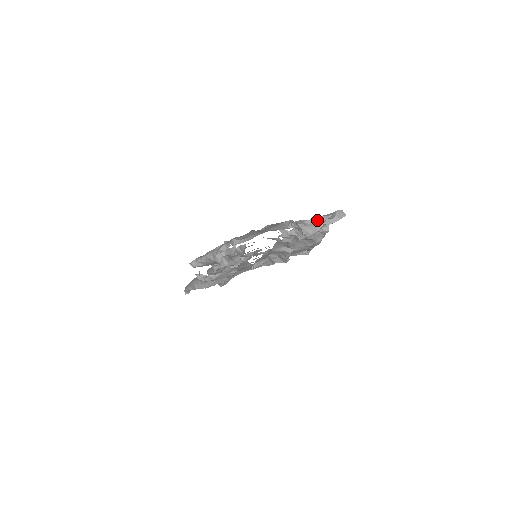
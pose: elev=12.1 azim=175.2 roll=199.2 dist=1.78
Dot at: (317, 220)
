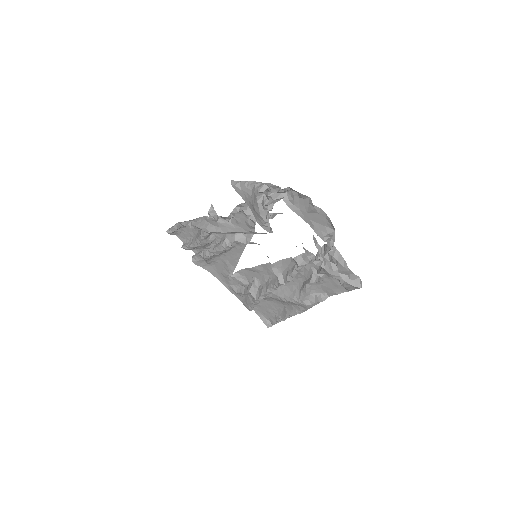
Dot at: (344, 262)
